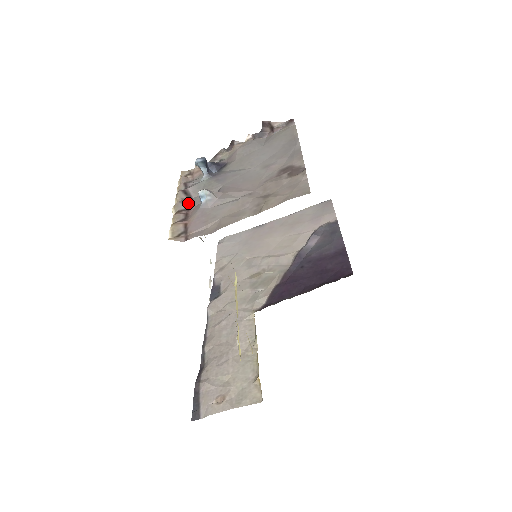
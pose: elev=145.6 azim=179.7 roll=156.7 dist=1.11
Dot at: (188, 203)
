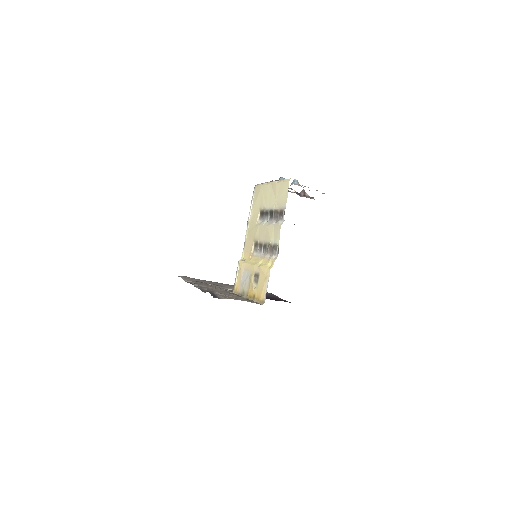
Dot at: occluded
